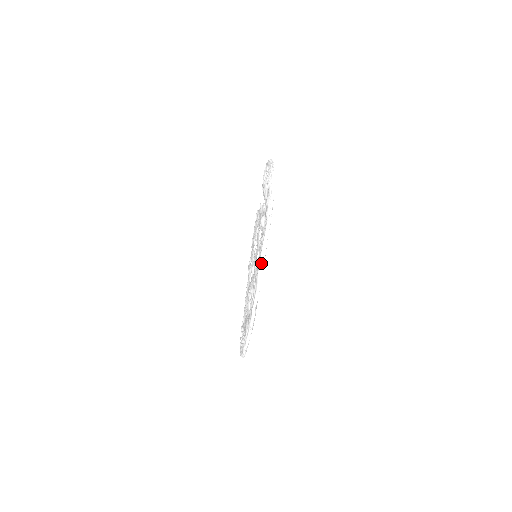
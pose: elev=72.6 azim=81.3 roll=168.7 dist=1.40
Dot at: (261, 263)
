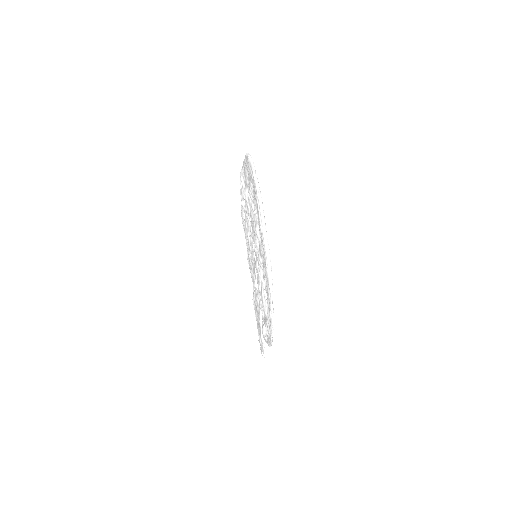
Dot at: (248, 156)
